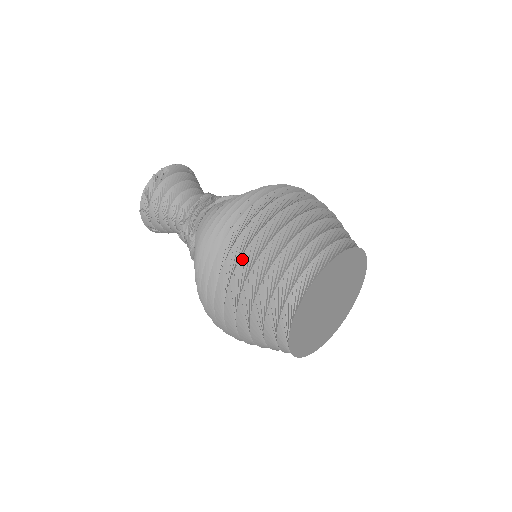
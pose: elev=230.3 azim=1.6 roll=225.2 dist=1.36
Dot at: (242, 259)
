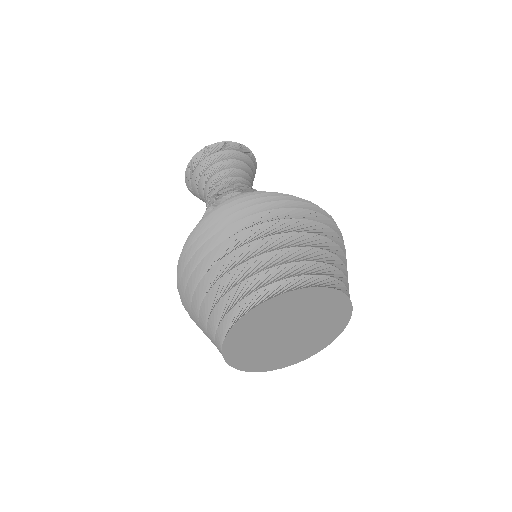
Dot at: (295, 220)
